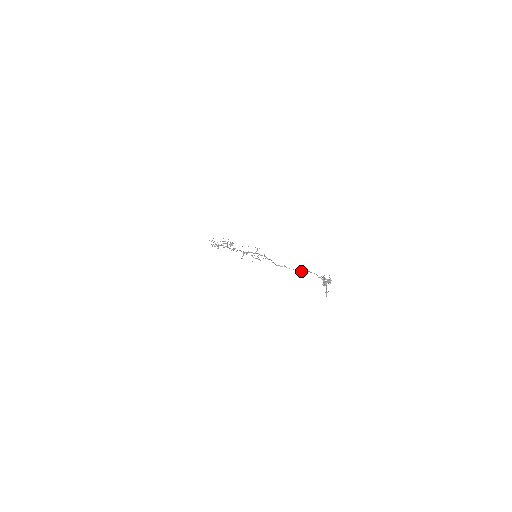
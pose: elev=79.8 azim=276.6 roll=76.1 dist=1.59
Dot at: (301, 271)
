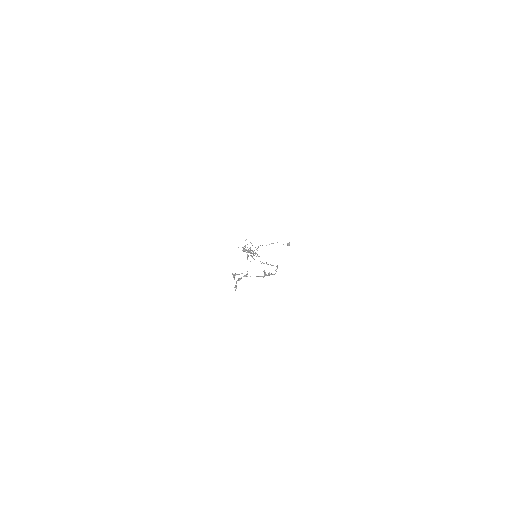
Dot at: occluded
